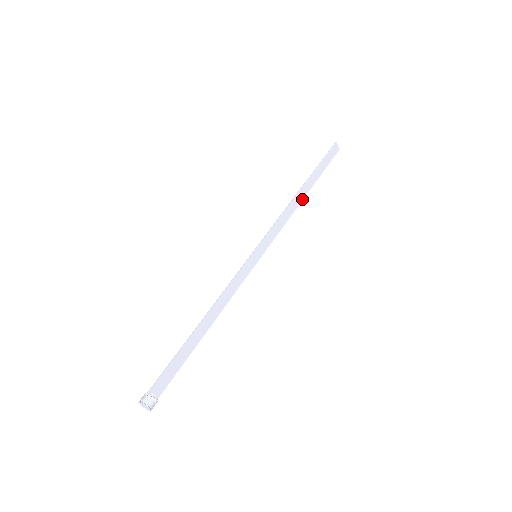
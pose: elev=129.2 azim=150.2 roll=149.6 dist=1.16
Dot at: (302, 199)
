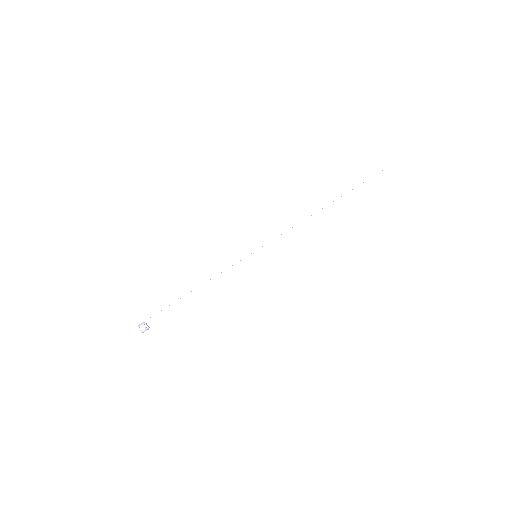
Dot at: (323, 217)
